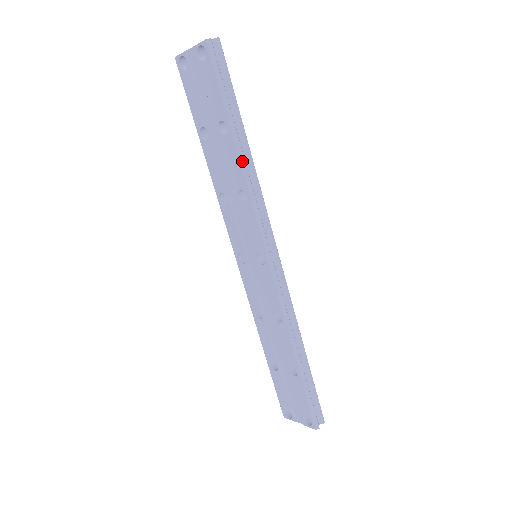
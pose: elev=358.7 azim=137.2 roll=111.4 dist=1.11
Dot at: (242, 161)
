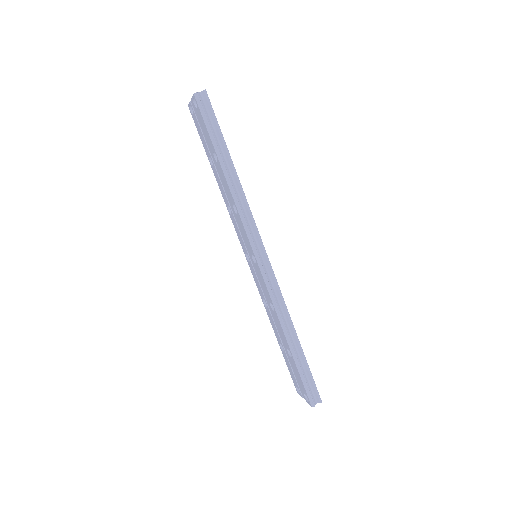
Dot at: (229, 182)
